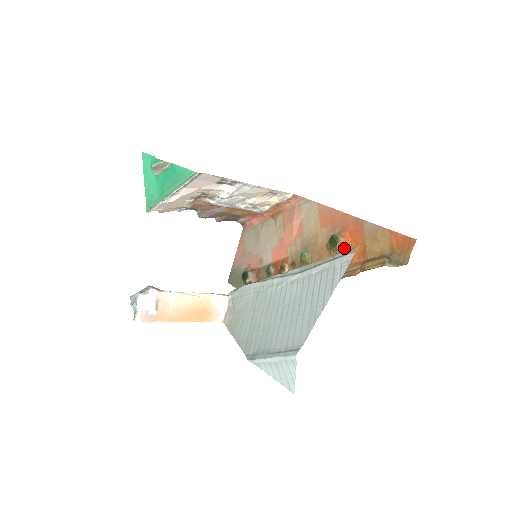
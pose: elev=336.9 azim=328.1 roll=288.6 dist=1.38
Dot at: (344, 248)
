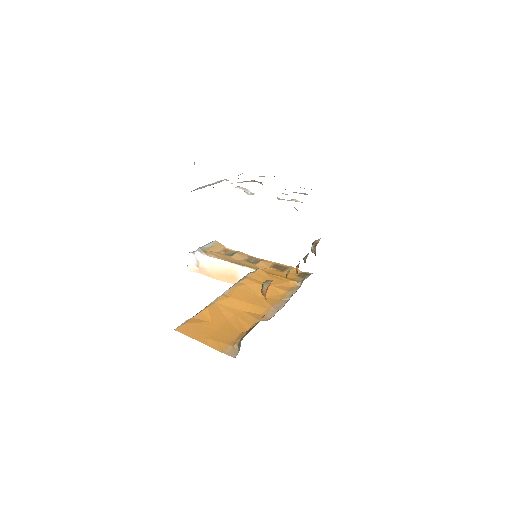
Dot at: (266, 299)
